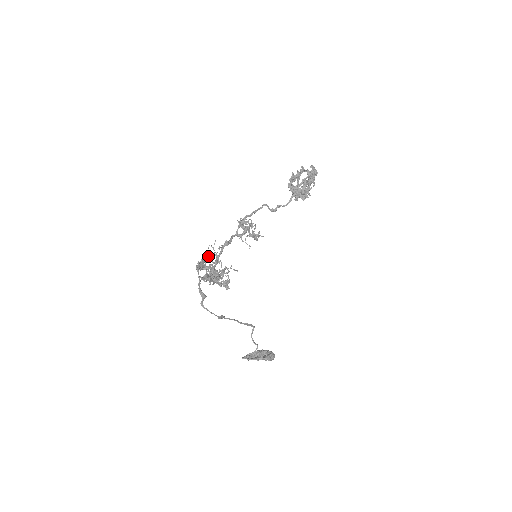
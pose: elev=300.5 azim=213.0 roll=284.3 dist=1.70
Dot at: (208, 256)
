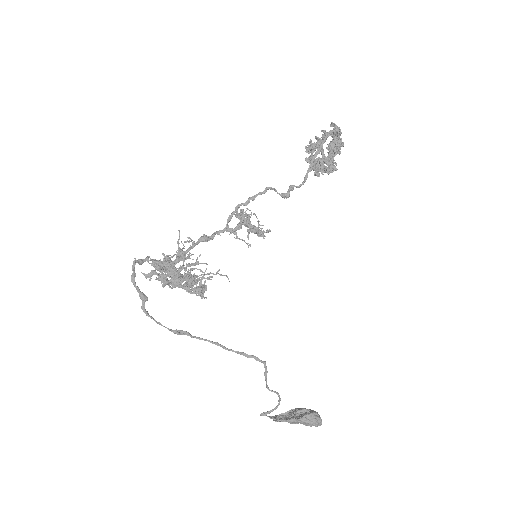
Dot at: (178, 255)
